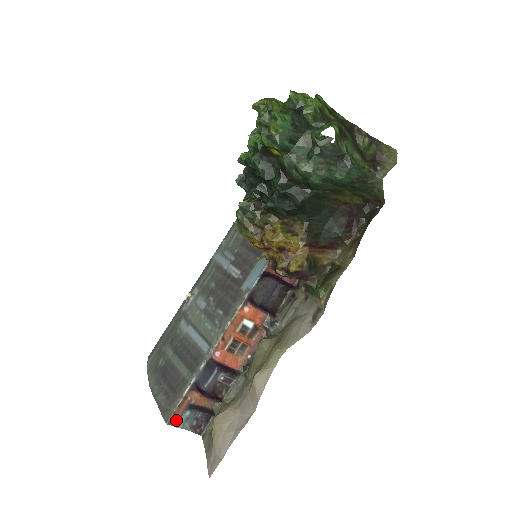
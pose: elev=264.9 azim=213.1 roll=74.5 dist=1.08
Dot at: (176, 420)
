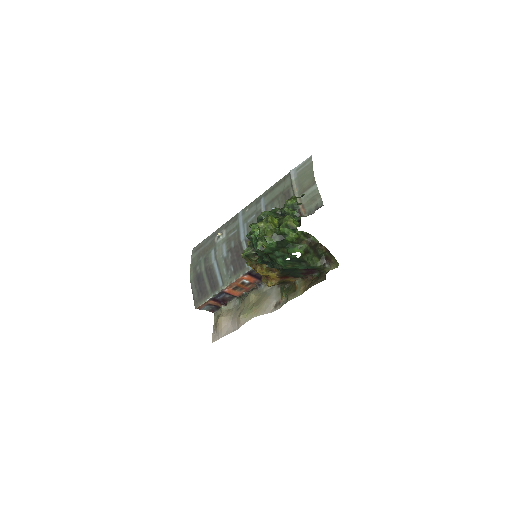
Dot at: (201, 308)
